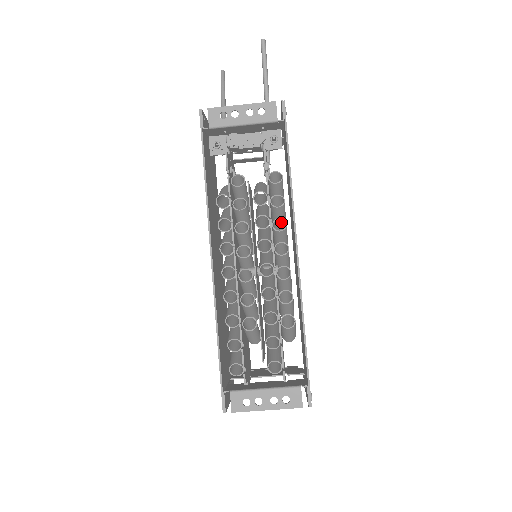
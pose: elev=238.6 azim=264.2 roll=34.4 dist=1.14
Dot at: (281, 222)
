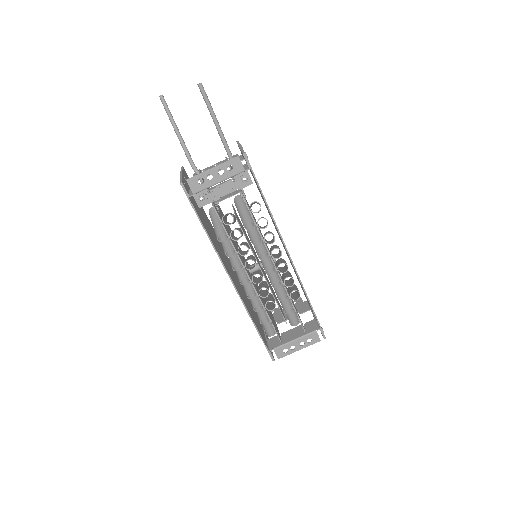
Dot at: (269, 233)
